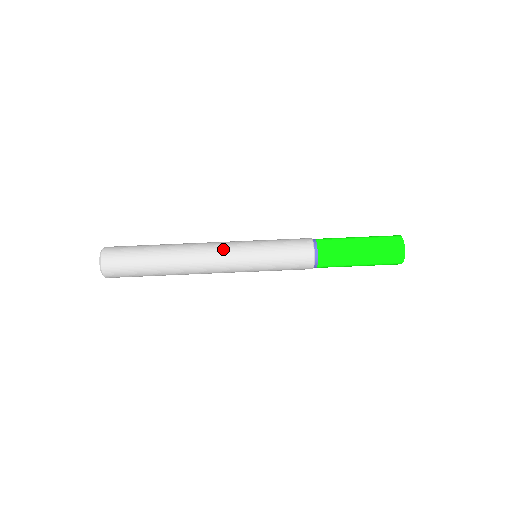
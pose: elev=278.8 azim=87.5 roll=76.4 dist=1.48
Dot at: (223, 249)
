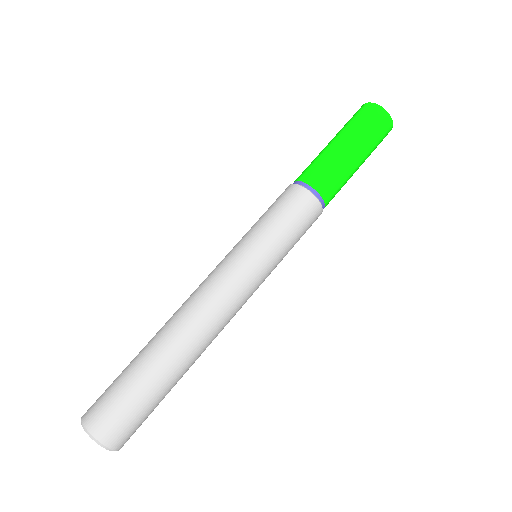
Dot at: (211, 275)
